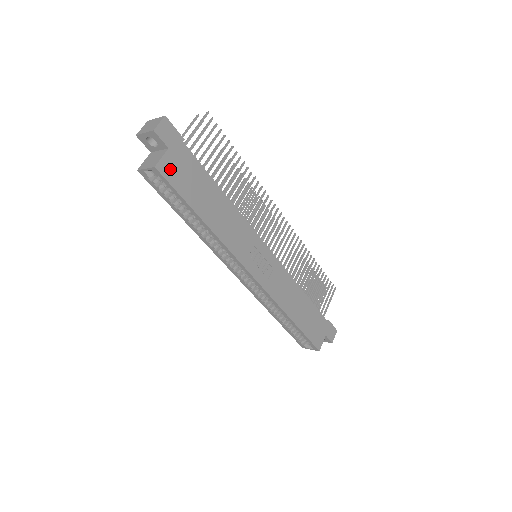
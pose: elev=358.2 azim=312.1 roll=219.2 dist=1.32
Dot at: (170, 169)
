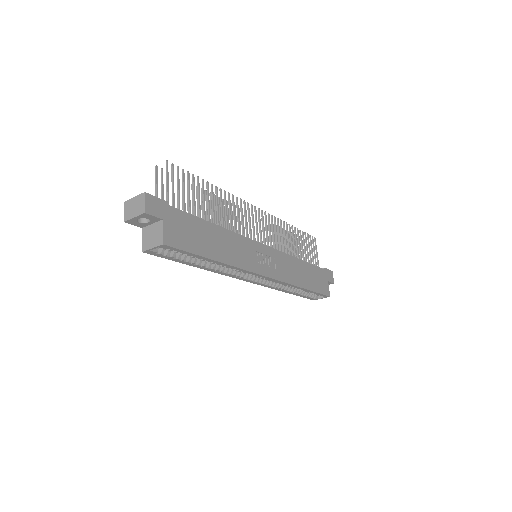
Dot at: (173, 237)
